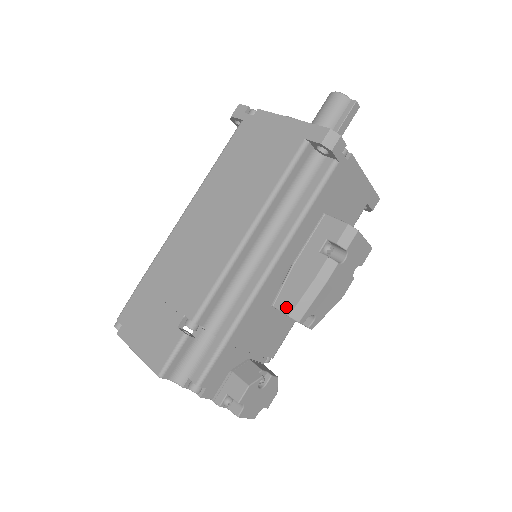
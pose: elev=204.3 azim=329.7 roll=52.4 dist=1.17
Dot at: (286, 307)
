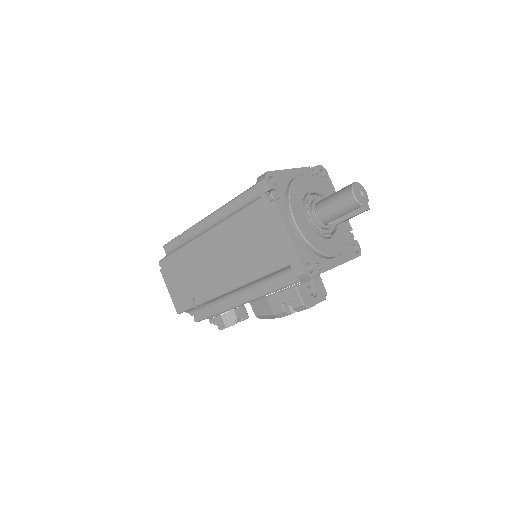
Dot at: (255, 311)
